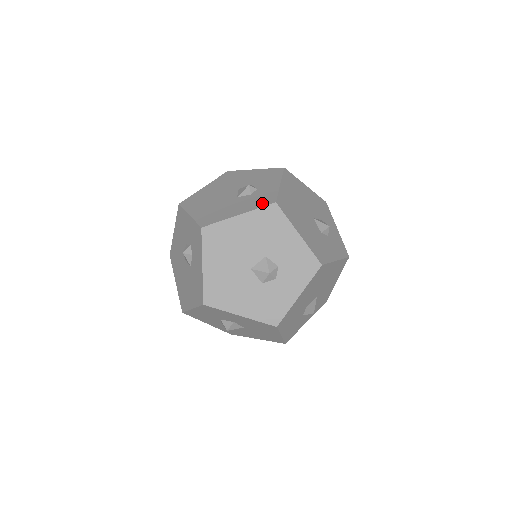
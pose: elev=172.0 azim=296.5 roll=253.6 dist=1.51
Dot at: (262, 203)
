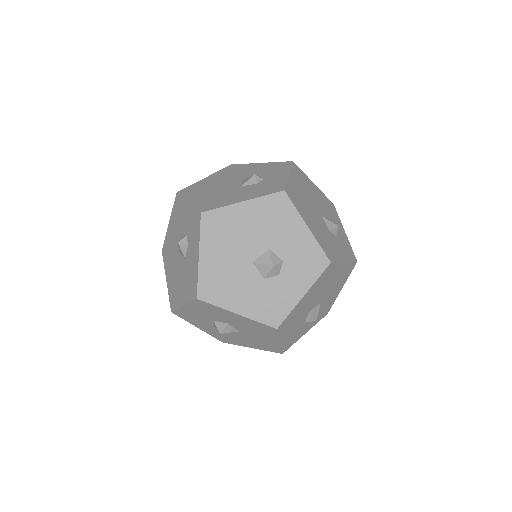
Dot at: (269, 191)
